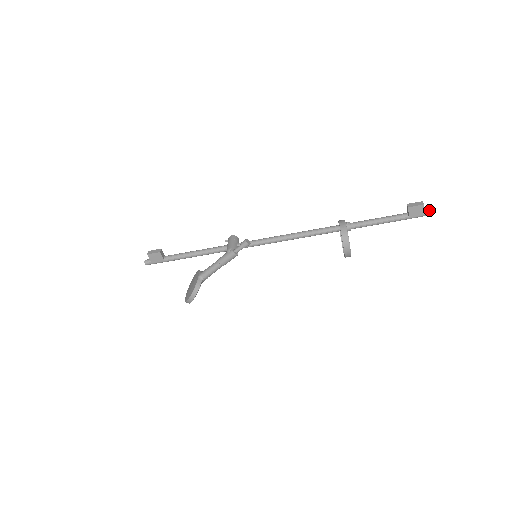
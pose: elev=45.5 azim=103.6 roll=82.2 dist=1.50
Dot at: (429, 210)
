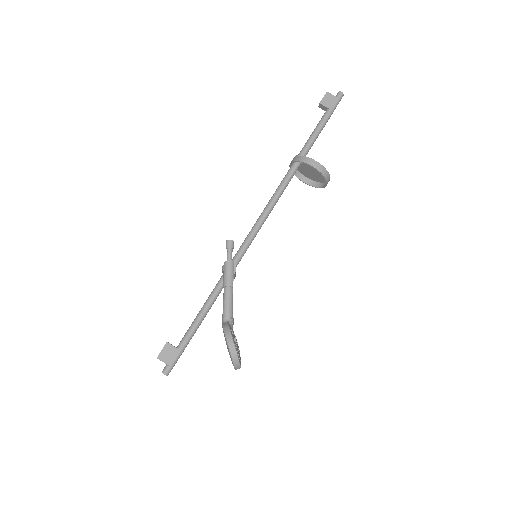
Dot at: (337, 93)
